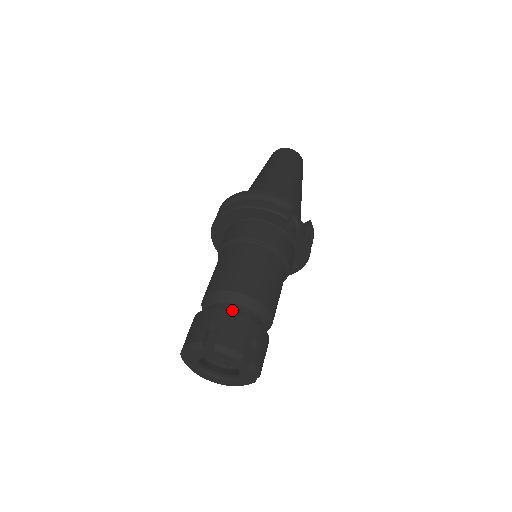
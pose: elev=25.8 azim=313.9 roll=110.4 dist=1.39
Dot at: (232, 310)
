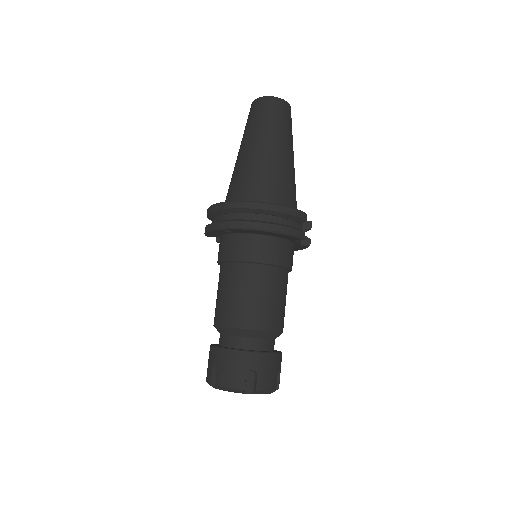
Dot at: (264, 353)
